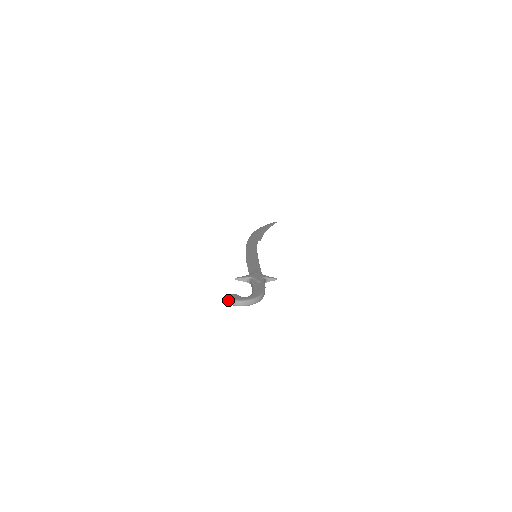
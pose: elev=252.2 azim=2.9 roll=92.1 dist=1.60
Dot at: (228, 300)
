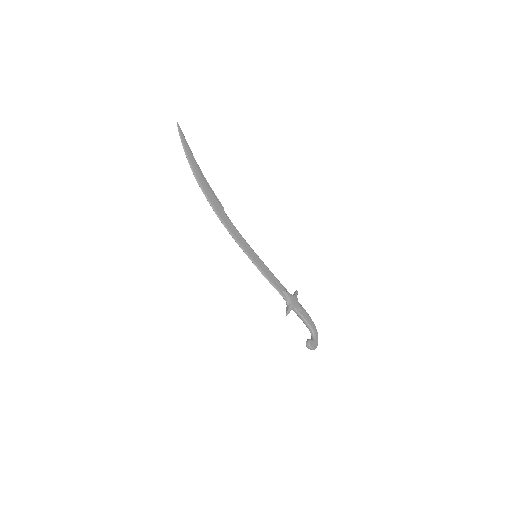
Dot at: occluded
